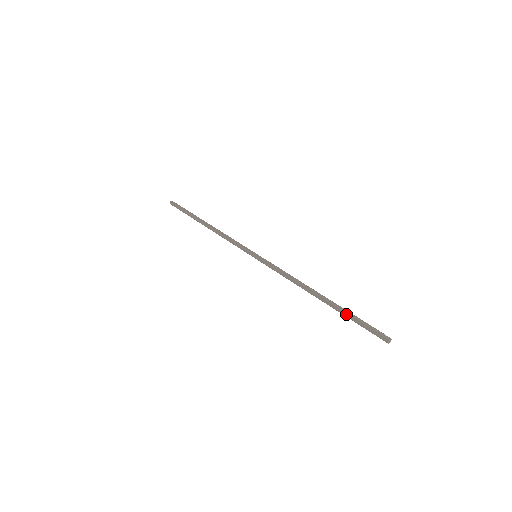
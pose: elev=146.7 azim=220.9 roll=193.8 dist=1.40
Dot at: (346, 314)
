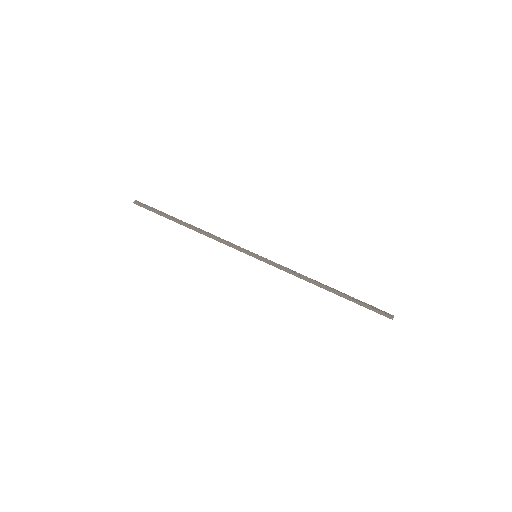
Dot at: (355, 301)
